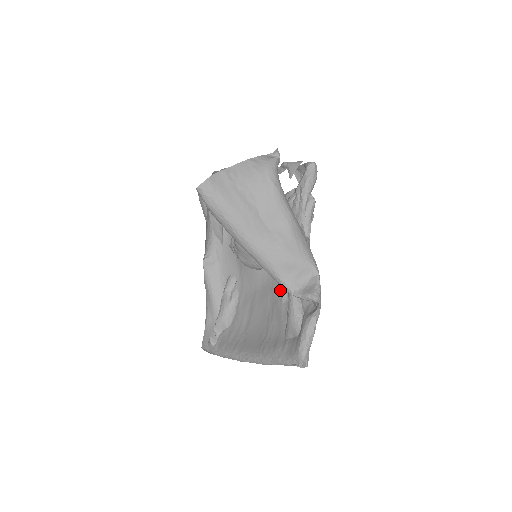
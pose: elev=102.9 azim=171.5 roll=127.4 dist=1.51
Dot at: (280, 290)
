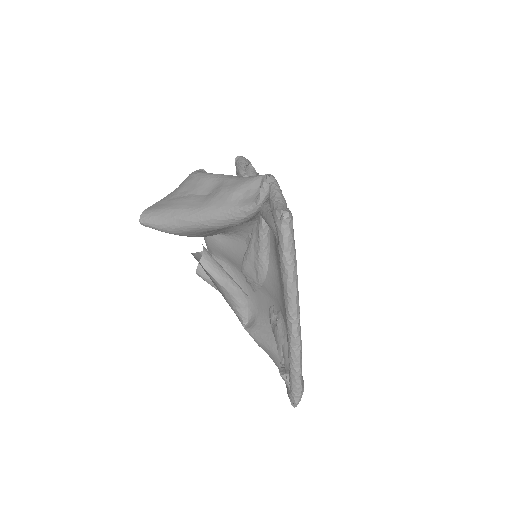
Dot at: (275, 240)
